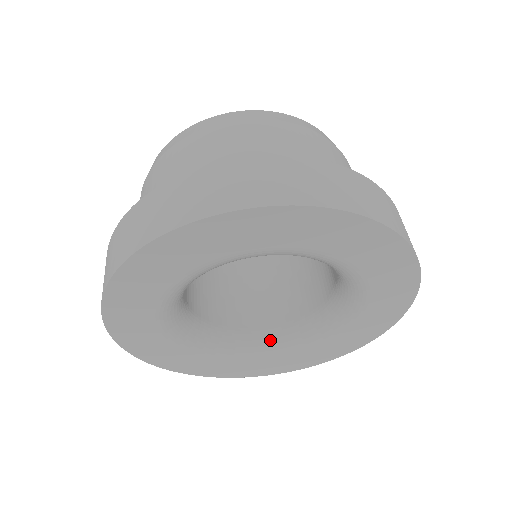
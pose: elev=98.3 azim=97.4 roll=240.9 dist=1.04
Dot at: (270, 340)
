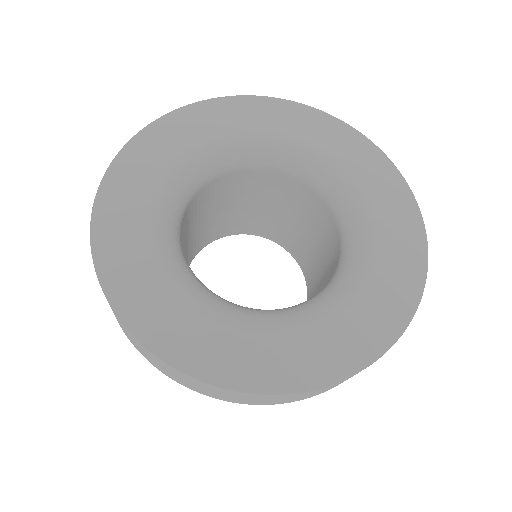
Dot at: (344, 265)
